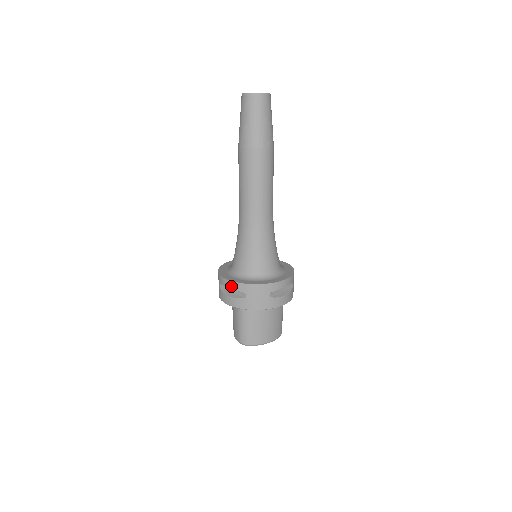
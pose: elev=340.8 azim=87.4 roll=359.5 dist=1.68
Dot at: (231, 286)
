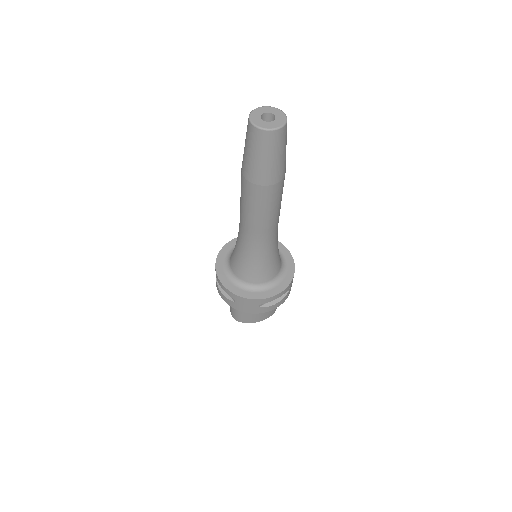
Dot at: (222, 288)
